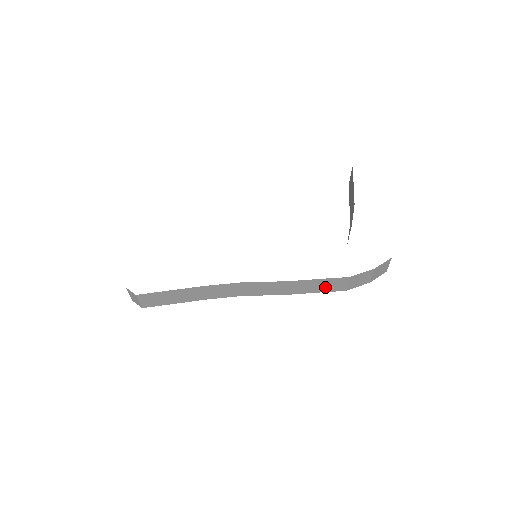
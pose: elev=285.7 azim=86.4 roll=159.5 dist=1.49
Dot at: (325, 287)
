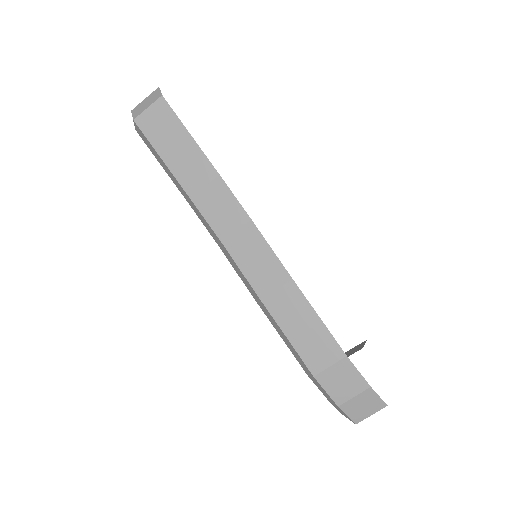
Dot at: (306, 341)
